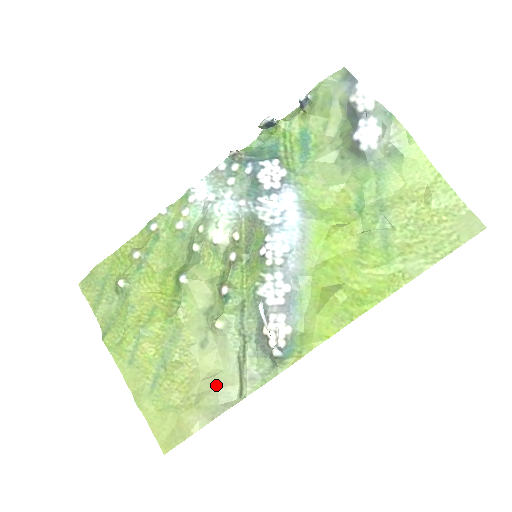
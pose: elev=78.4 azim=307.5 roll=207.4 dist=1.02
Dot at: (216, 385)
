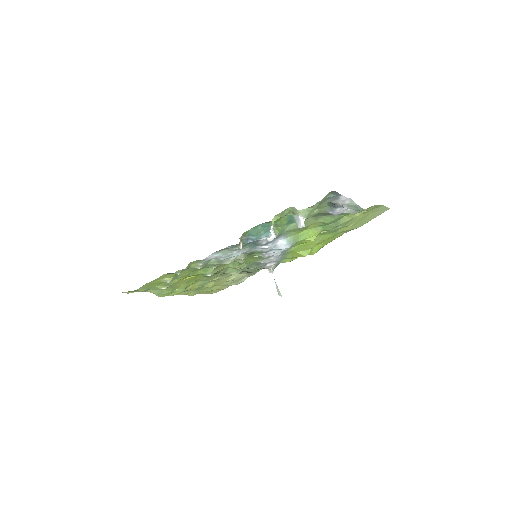
Dot at: (236, 280)
